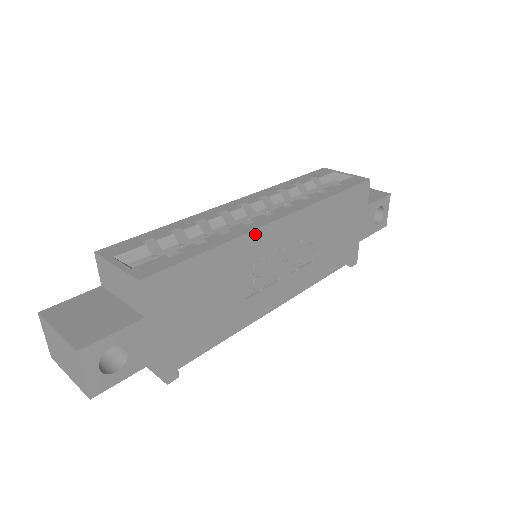
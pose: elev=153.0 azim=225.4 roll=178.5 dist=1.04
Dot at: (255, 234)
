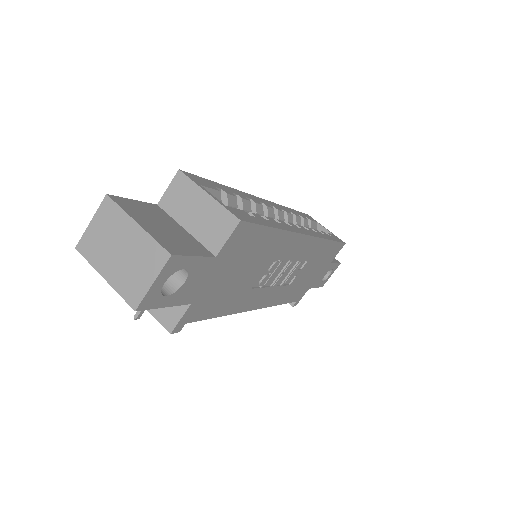
Dot at: (295, 237)
